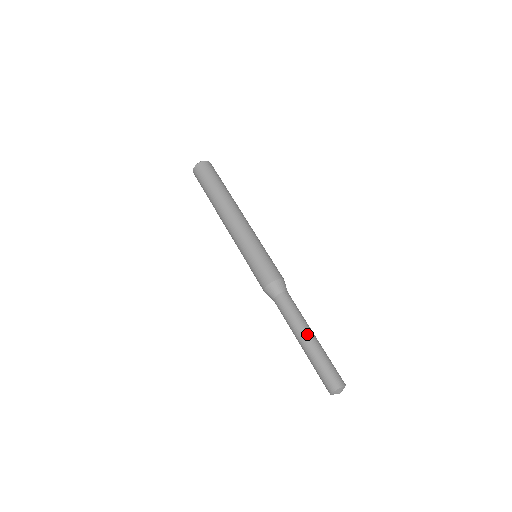
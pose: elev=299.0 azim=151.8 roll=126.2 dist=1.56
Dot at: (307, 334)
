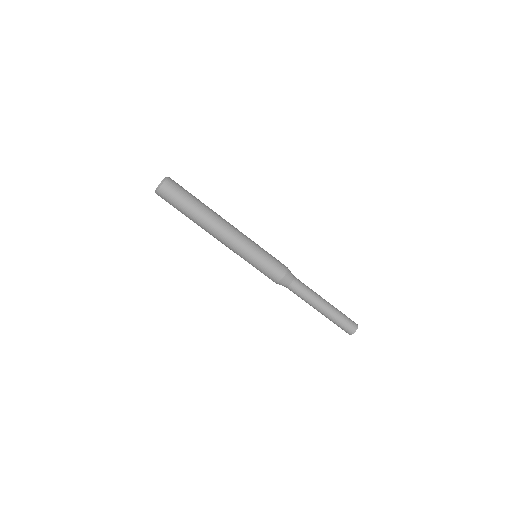
Dot at: occluded
